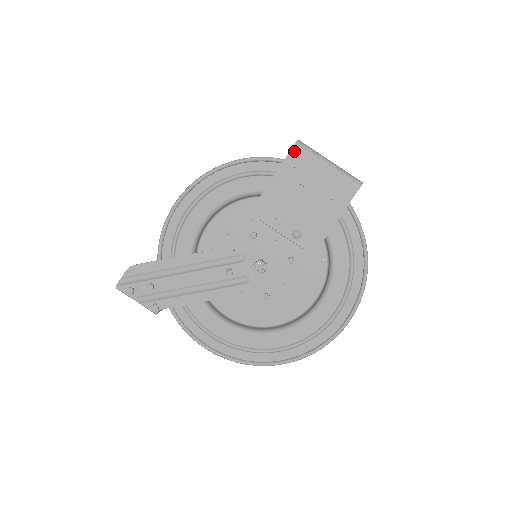
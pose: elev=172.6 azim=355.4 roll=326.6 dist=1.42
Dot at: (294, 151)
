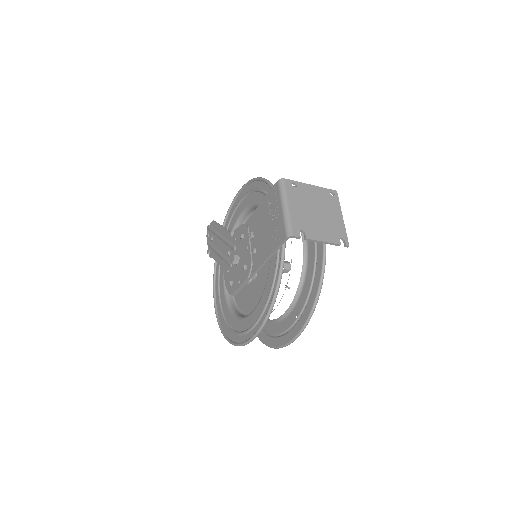
Dot at: (275, 186)
